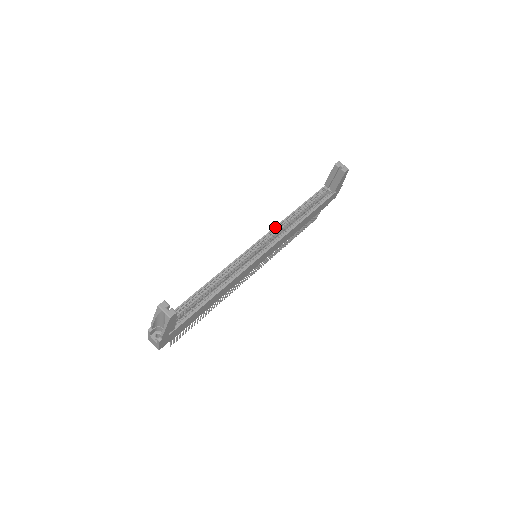
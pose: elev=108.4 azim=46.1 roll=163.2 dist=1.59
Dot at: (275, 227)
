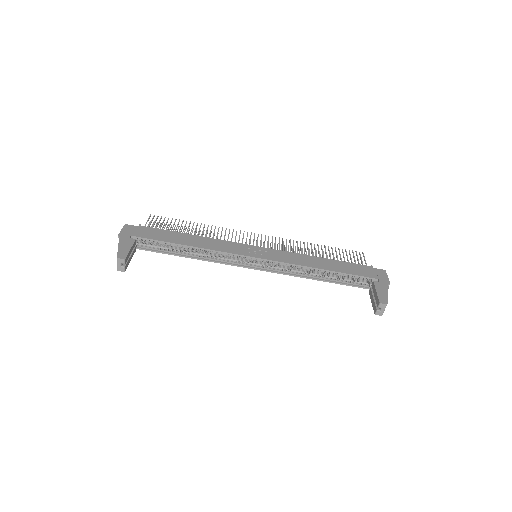
Dot at: (289, 264)
